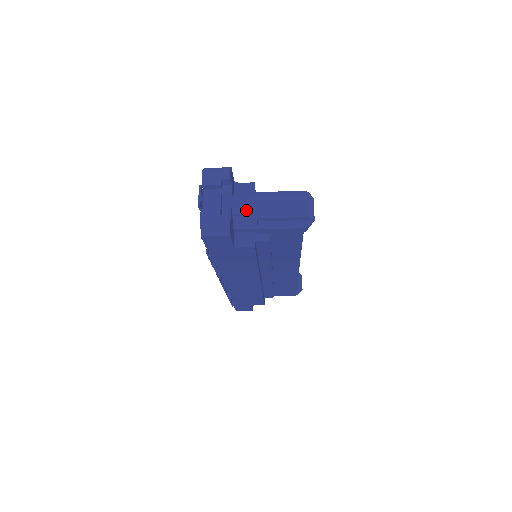
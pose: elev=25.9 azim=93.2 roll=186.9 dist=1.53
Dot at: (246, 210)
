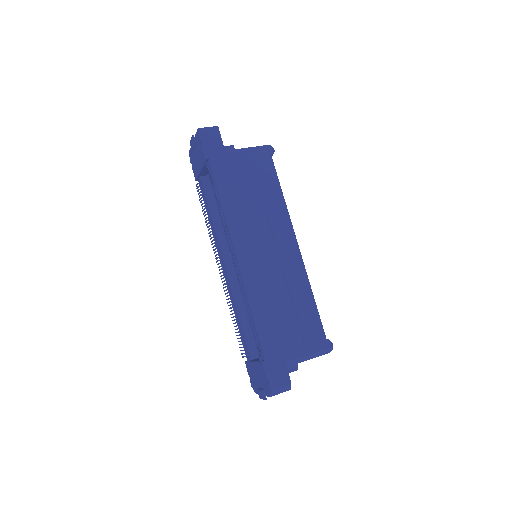
Dot at: occluded
